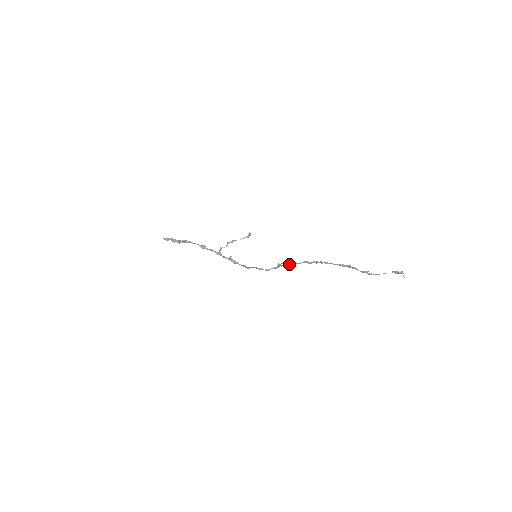
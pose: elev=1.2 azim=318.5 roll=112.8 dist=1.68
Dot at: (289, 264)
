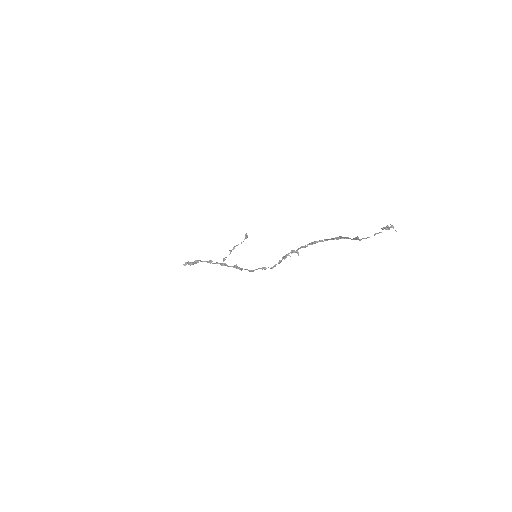
Dot at: (288, 254)
